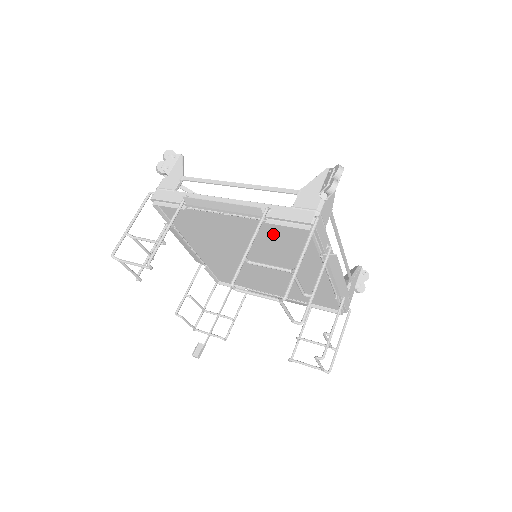
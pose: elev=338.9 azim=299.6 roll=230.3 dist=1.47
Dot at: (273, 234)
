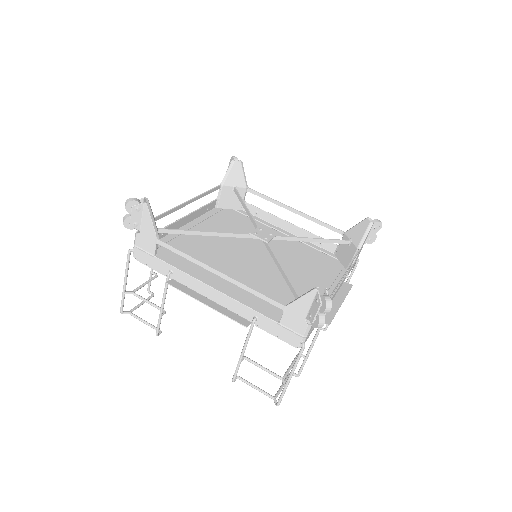
Dot at: (265, 308)
